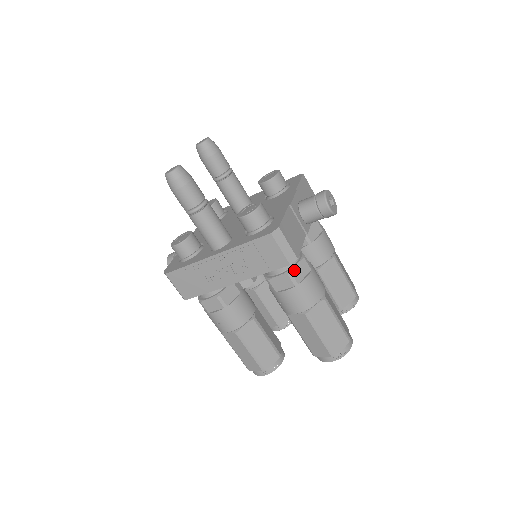
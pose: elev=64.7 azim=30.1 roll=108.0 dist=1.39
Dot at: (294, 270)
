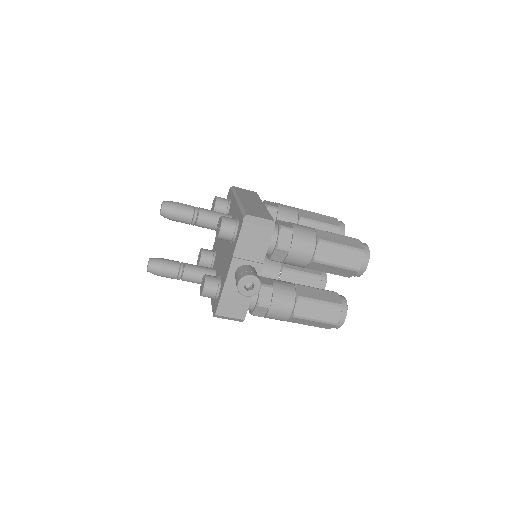
Dot at: (254, 313)
